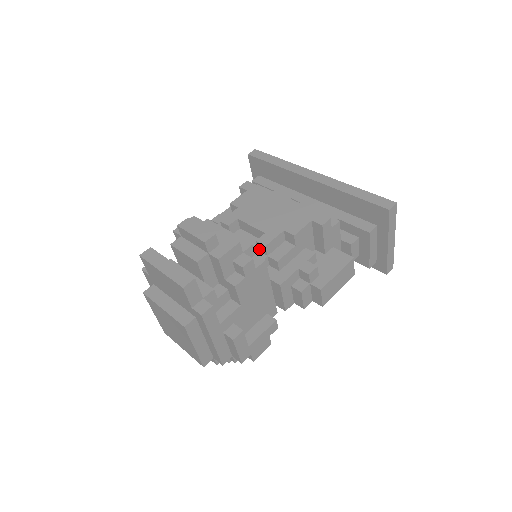
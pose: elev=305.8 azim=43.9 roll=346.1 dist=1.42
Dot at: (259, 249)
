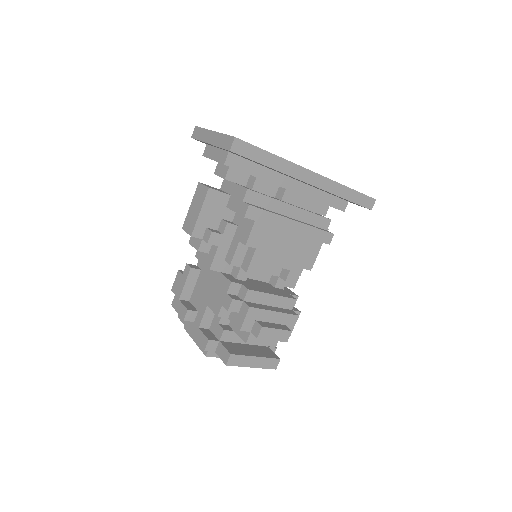
Dot at: (282, 279)
